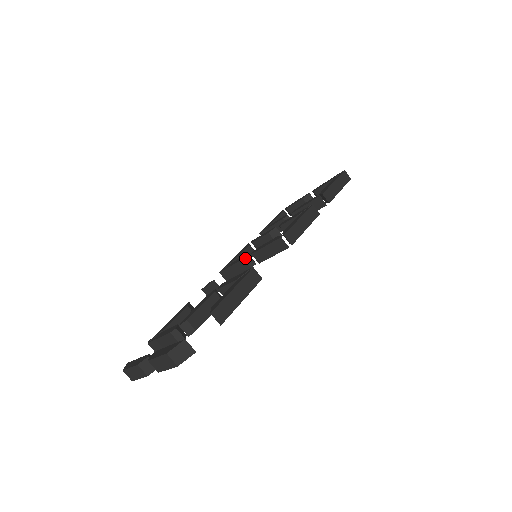
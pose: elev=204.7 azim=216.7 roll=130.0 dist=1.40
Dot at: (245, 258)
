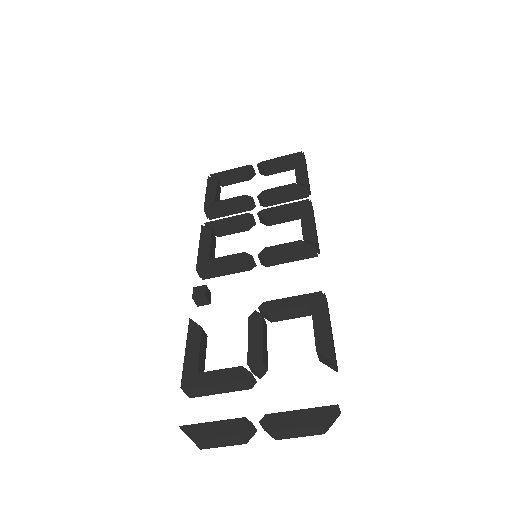
Dot at: (249, 260)
